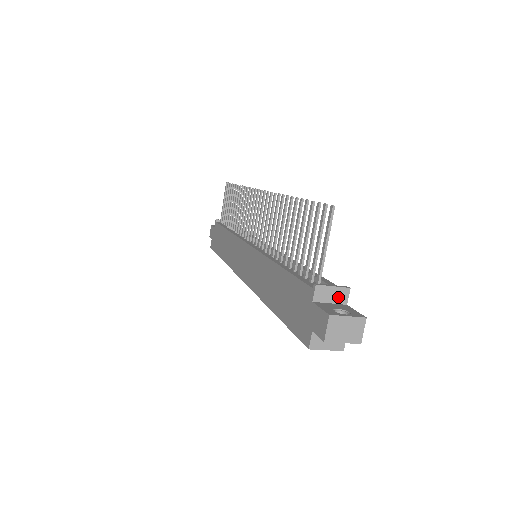
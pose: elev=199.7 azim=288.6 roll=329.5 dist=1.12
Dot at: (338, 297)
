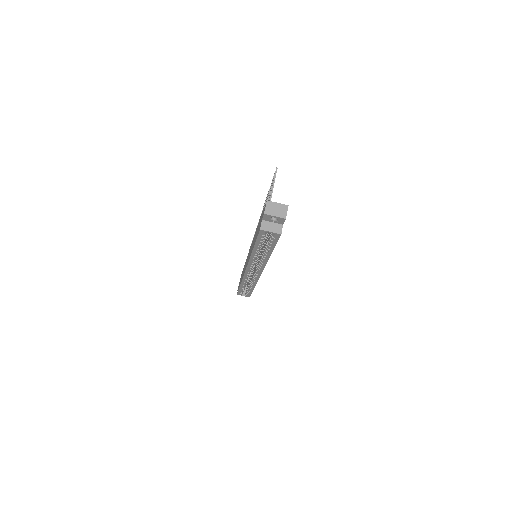
Dot at: occluded
